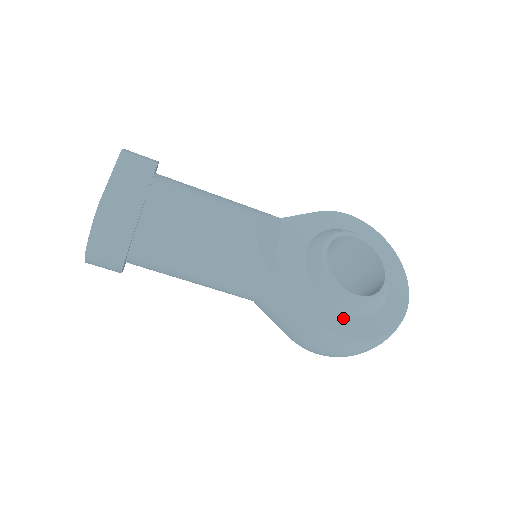
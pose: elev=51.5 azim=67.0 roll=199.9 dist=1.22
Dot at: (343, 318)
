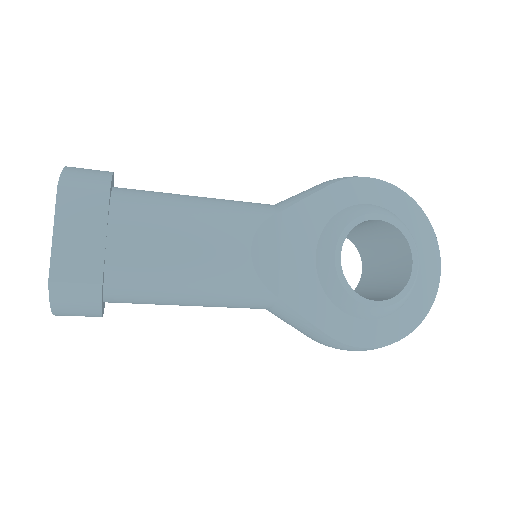
Dot at: (362, 326)
